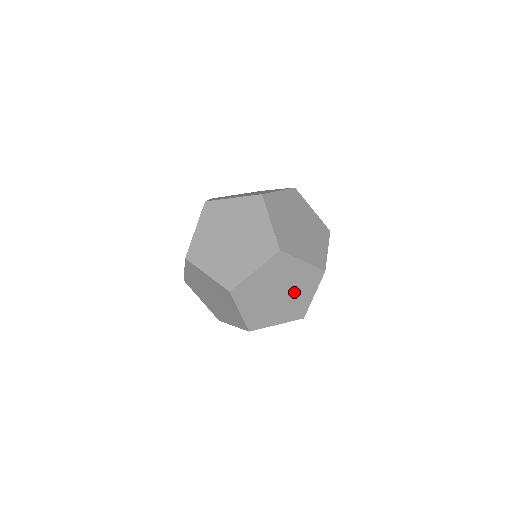
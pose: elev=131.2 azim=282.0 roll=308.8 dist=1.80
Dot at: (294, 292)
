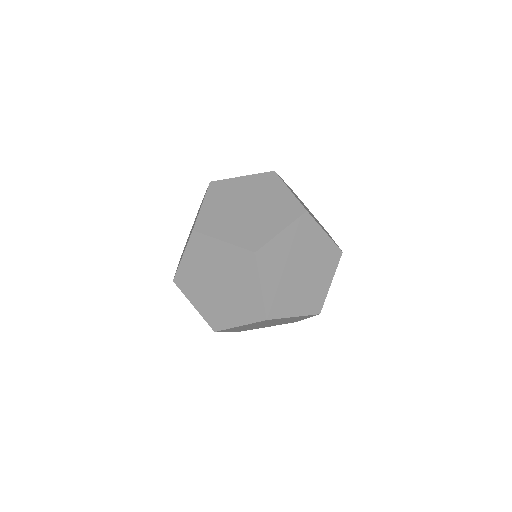
Dot at: (263, 215)
